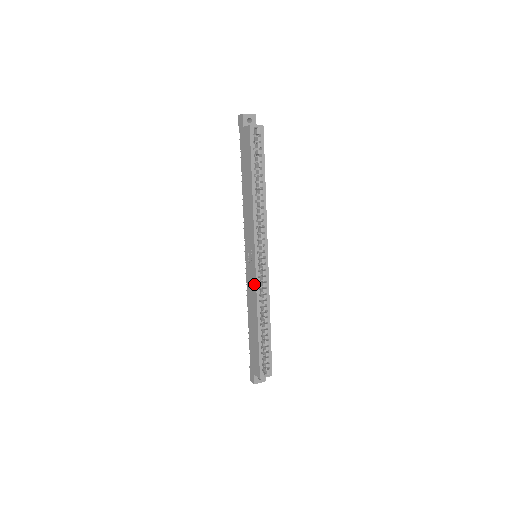
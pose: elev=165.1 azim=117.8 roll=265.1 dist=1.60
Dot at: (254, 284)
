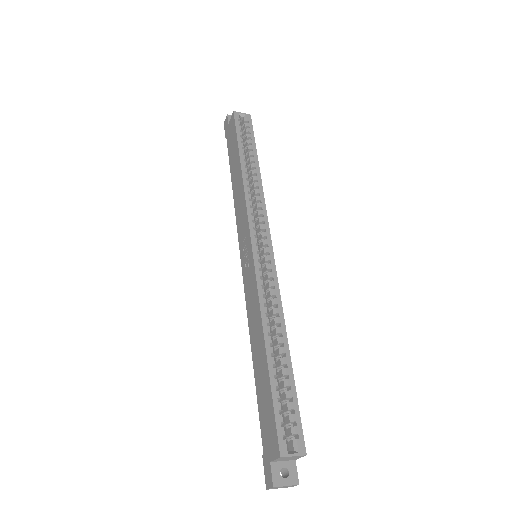
Dot at: (254, 283)
